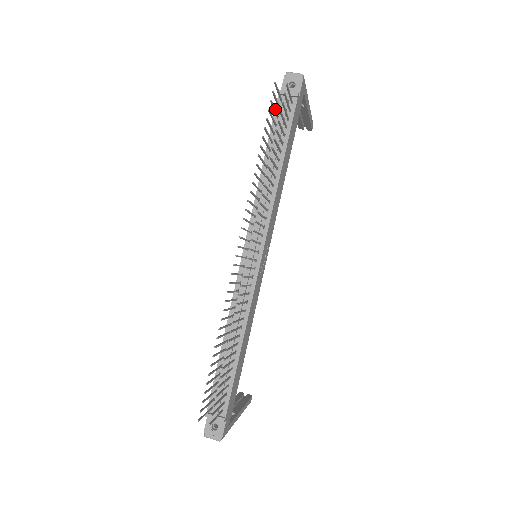
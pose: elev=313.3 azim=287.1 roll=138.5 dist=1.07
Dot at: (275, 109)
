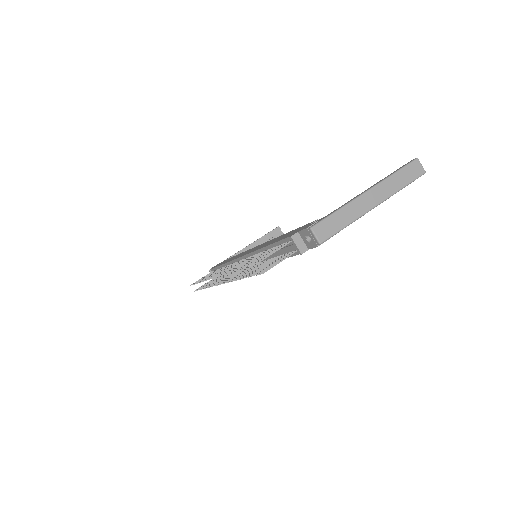
Dot at: occluded
